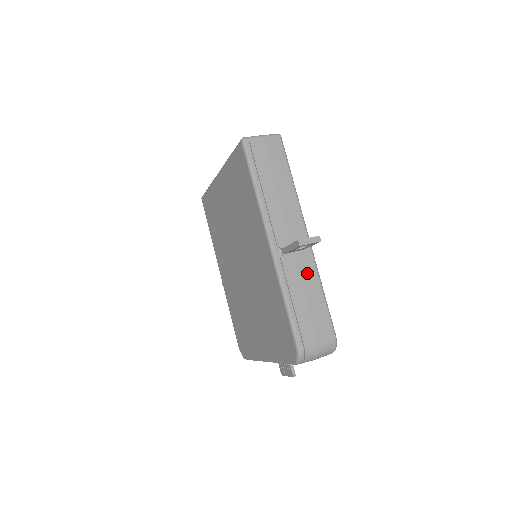
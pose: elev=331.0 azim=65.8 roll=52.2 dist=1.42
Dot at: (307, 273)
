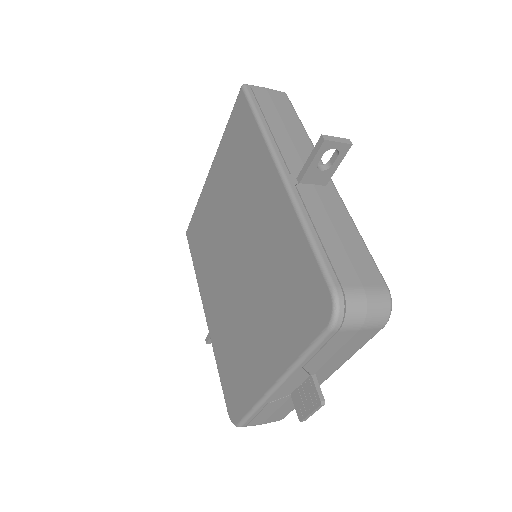
Dot at: (334, 209)
